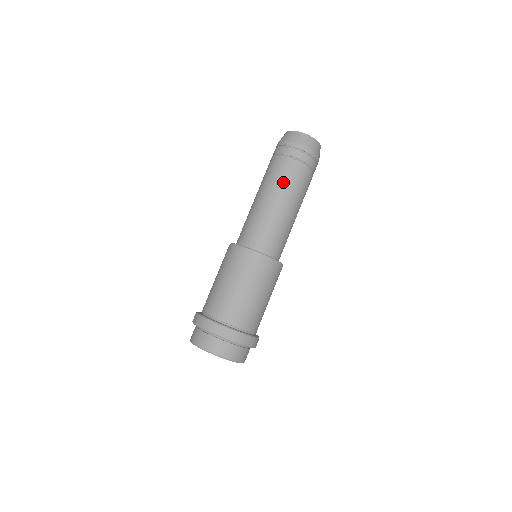
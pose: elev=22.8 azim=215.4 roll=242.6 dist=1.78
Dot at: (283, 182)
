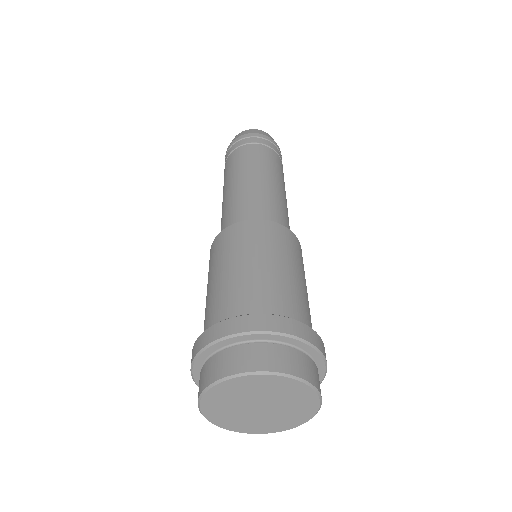
Dot at: (230, 172)
